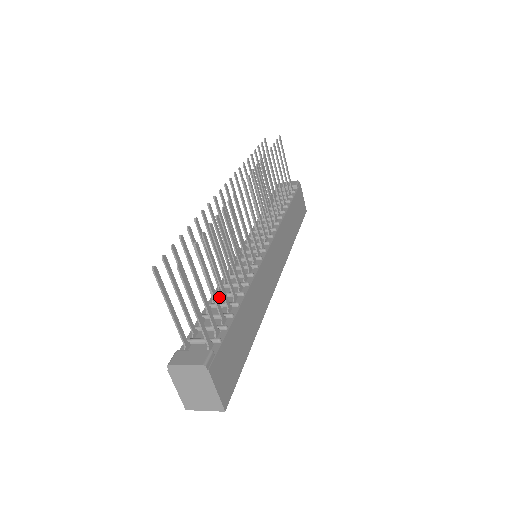
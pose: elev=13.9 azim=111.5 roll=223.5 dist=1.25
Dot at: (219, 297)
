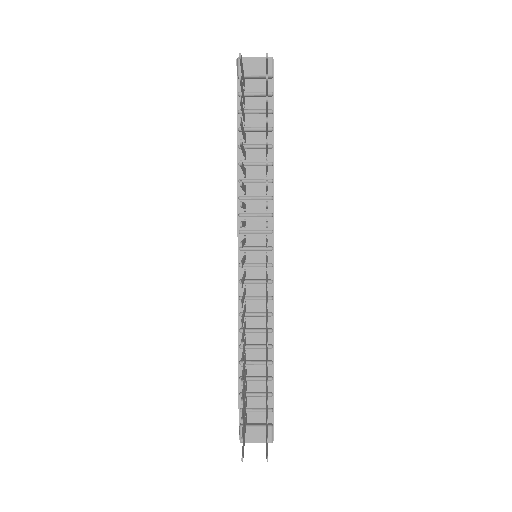
Dot at: (247, 348)
